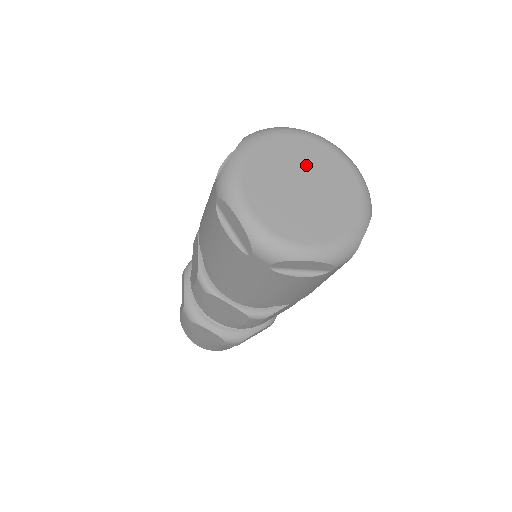
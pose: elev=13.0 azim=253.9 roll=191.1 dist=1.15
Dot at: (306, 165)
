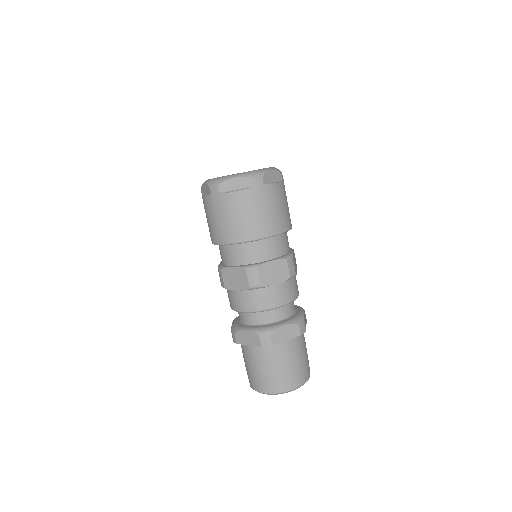
Dot at: occluded
